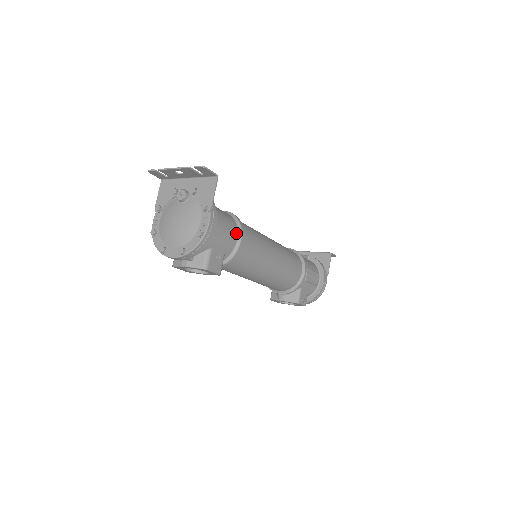
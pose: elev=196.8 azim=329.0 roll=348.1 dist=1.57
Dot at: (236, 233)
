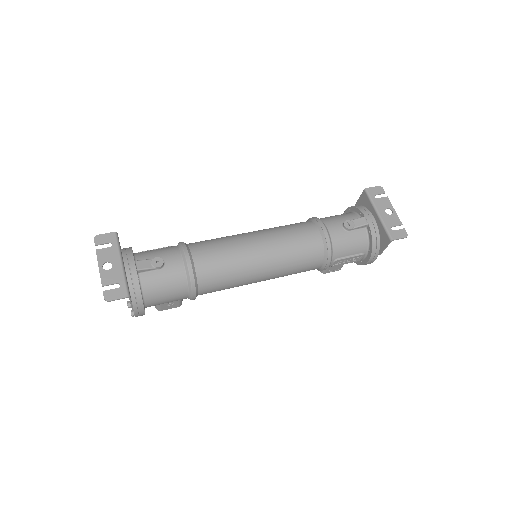
Dot at: (186, 294)
